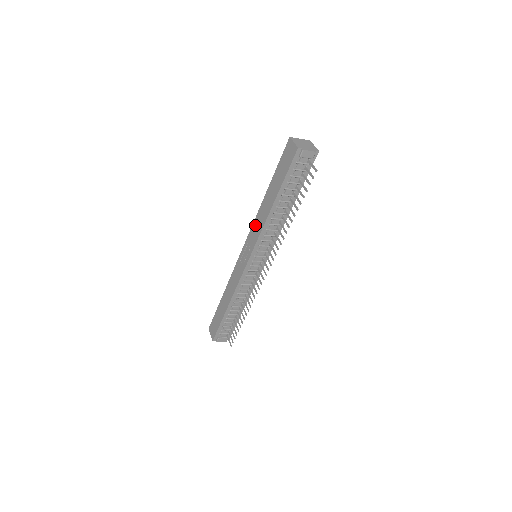
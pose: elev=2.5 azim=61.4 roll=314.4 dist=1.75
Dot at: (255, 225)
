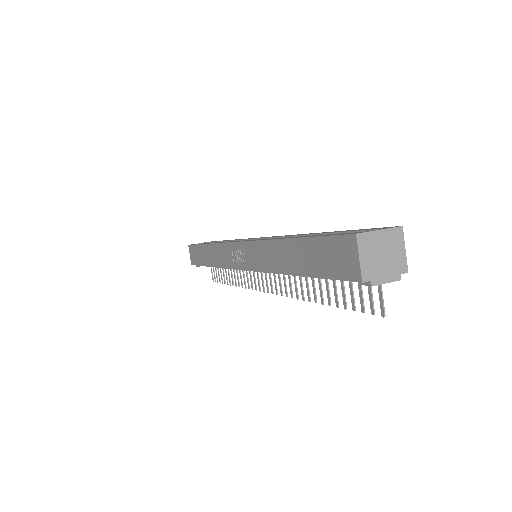
Dot at: (258, 249)
